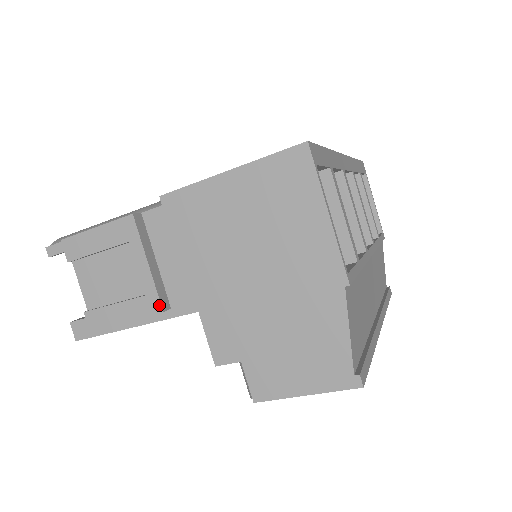
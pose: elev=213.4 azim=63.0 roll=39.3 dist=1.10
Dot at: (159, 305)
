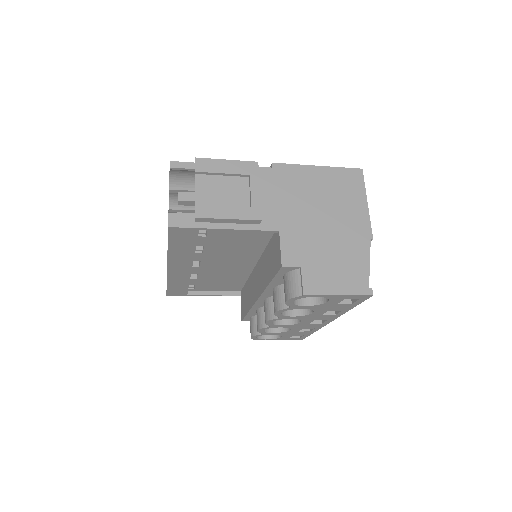
Dot at: (260, 215)
